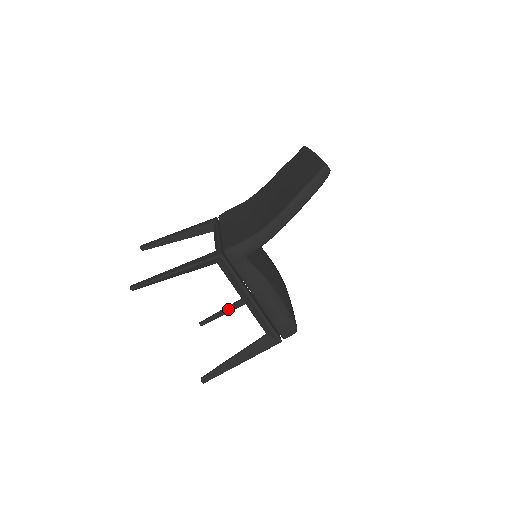
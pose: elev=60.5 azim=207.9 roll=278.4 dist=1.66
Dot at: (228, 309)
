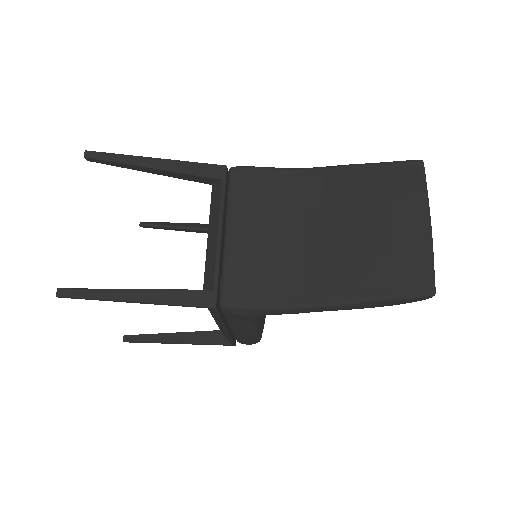
Dot at: (184, 229)
